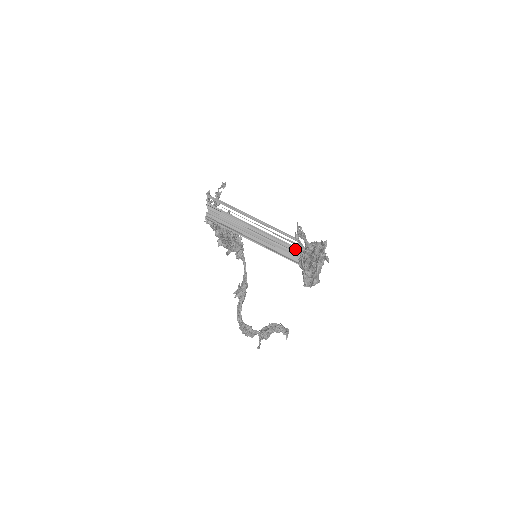
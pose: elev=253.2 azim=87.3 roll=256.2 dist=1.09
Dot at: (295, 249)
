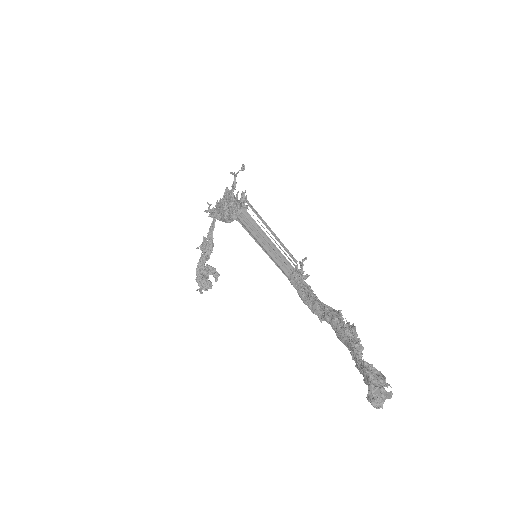
Dot at: (291, 266)
